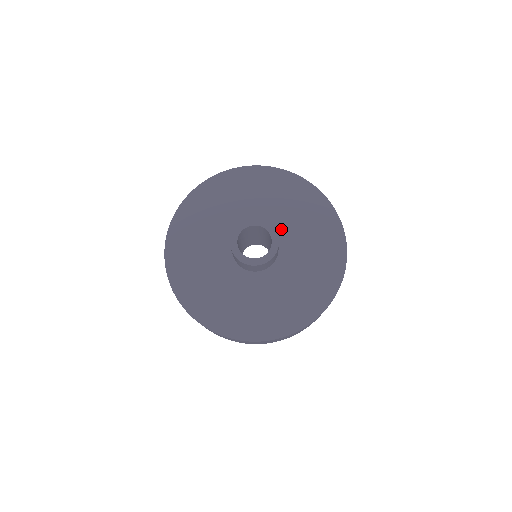
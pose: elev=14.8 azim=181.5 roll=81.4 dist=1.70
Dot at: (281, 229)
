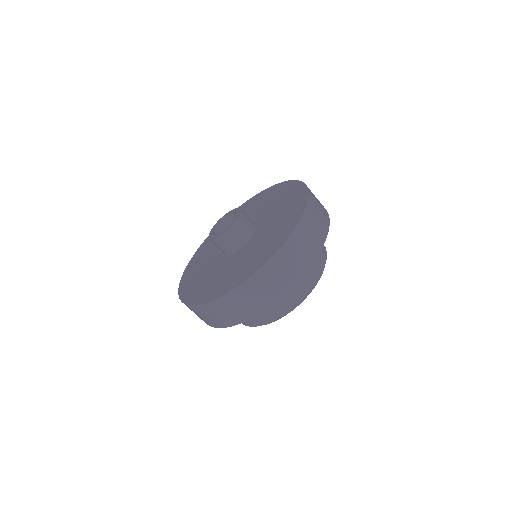
Dot at: occluded
